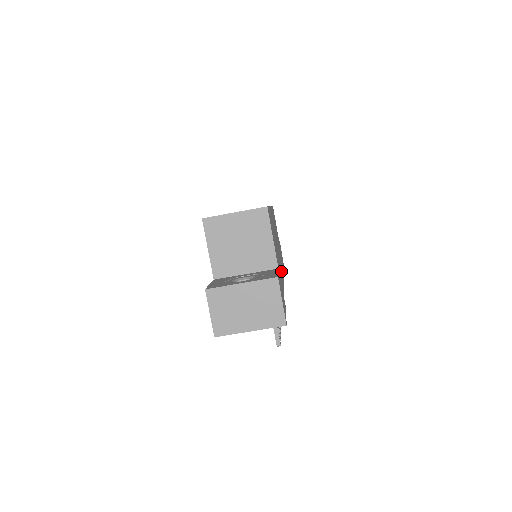
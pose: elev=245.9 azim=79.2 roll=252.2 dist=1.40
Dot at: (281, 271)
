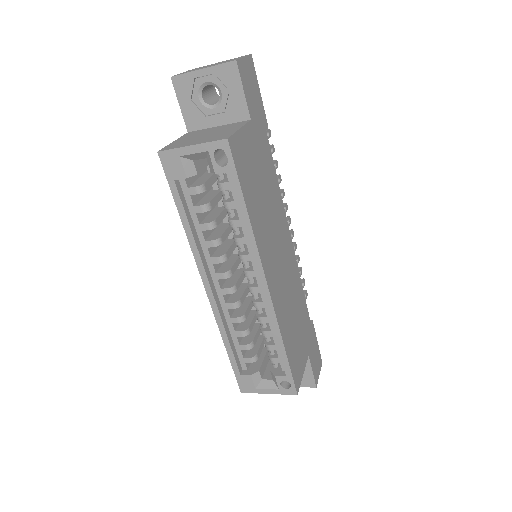
Dot at: (295, 280)
